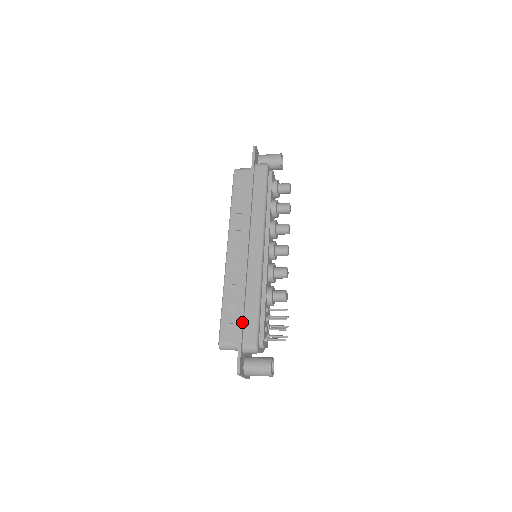
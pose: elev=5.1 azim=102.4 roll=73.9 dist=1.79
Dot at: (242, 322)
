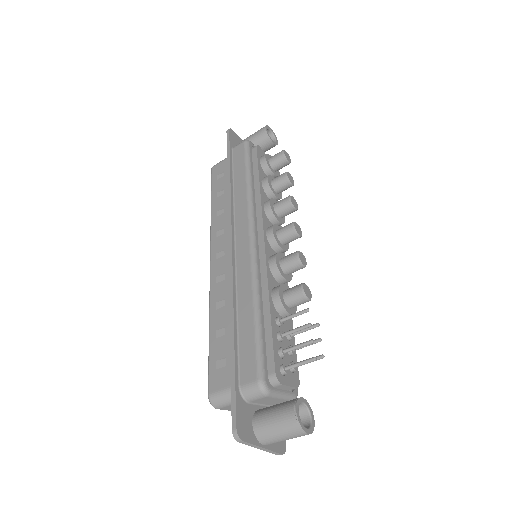
Dot at: (233, 348)
